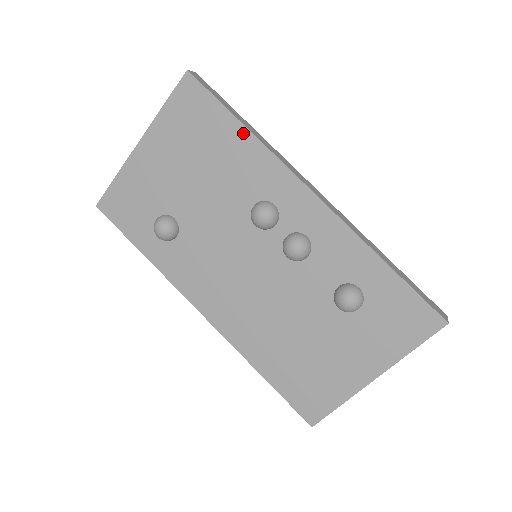
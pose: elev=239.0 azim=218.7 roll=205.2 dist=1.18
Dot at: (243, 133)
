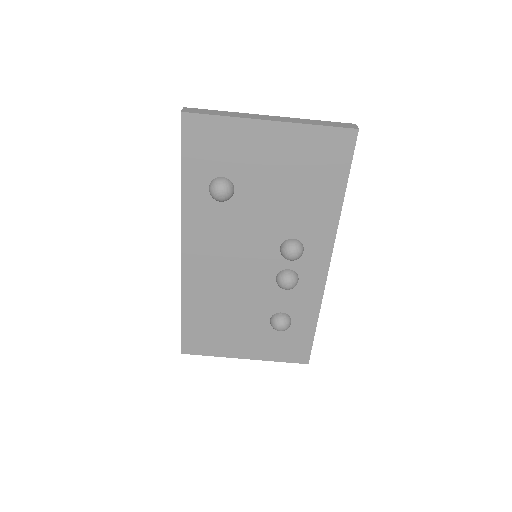
Dot at: (338, 201)
